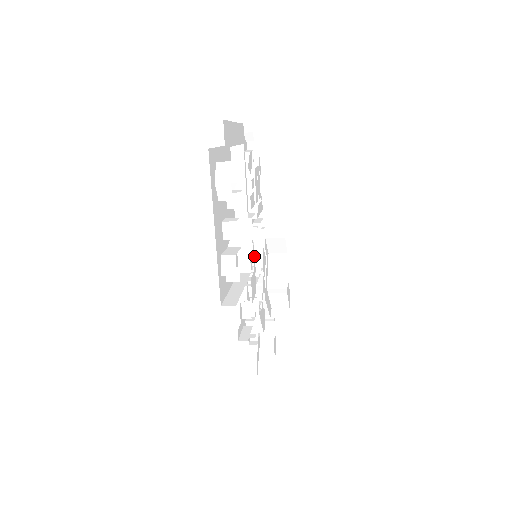
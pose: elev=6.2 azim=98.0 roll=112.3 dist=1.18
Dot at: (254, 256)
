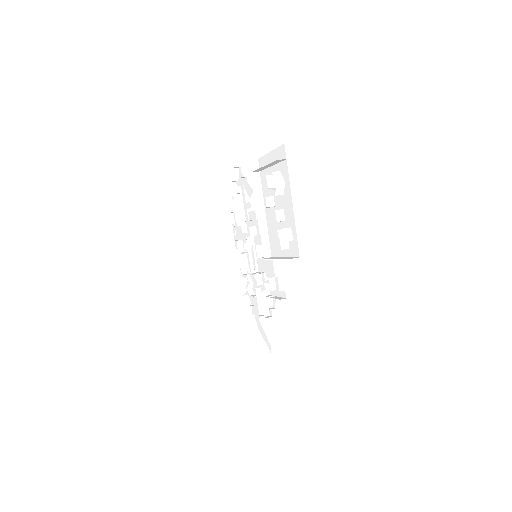
Dot at: occluded
